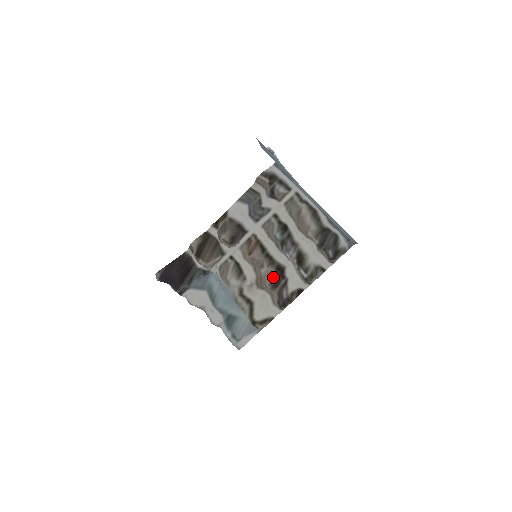
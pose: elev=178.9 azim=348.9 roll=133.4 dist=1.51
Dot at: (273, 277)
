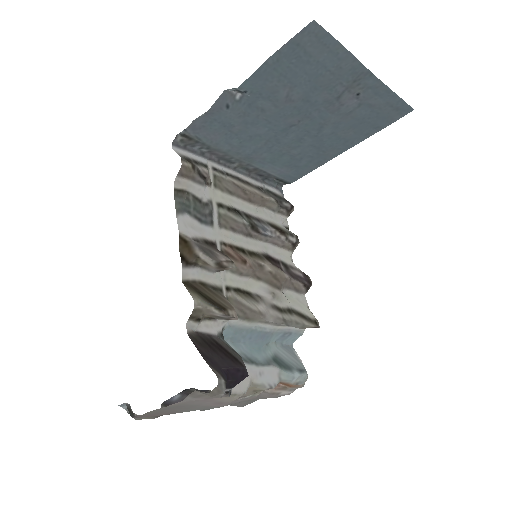
Dot at: (277, 267)
